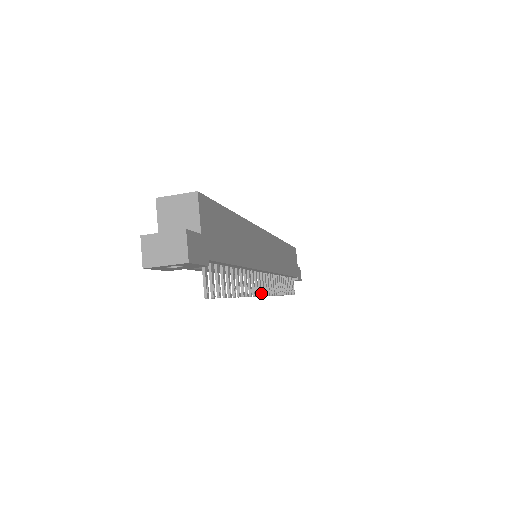
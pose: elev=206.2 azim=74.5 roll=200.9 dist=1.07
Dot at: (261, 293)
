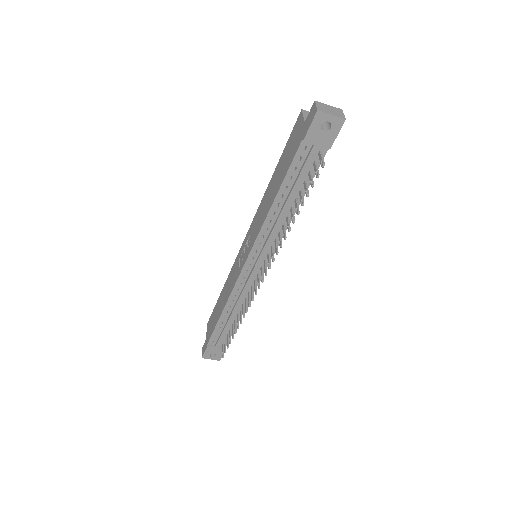
Dot at: (270, 267)
